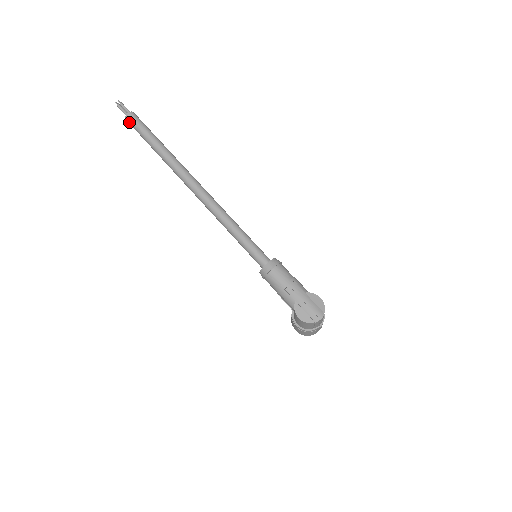
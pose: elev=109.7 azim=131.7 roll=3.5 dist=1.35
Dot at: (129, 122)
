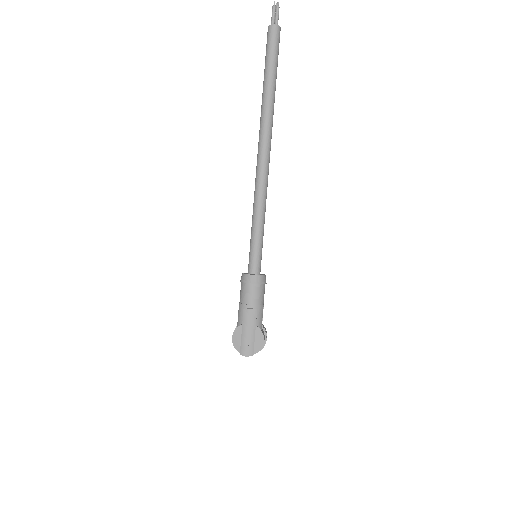
Dot at: (267, 34)
